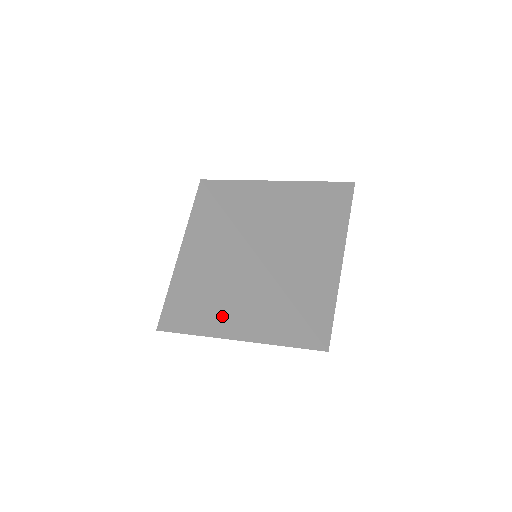
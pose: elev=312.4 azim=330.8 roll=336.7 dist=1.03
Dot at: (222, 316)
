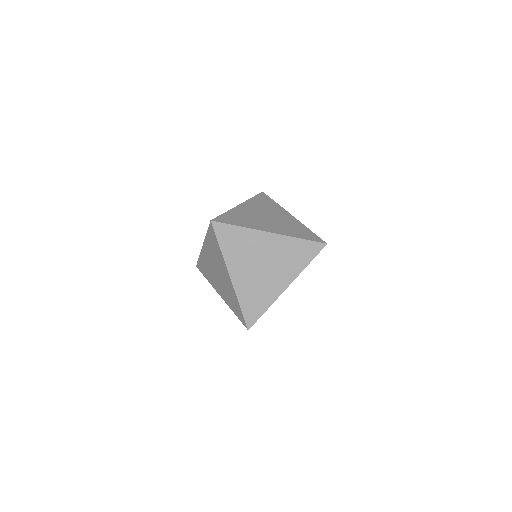
Dot at: (216, 282)
